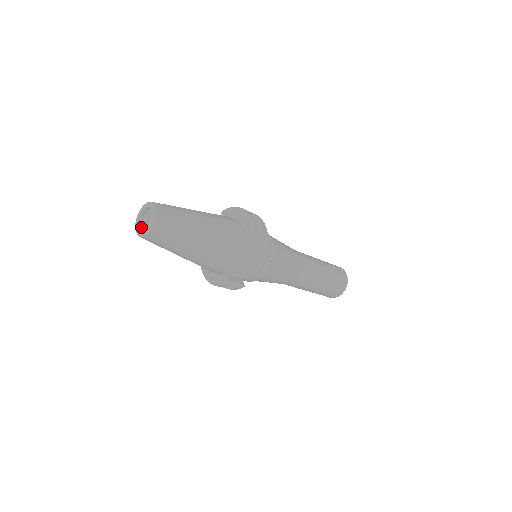
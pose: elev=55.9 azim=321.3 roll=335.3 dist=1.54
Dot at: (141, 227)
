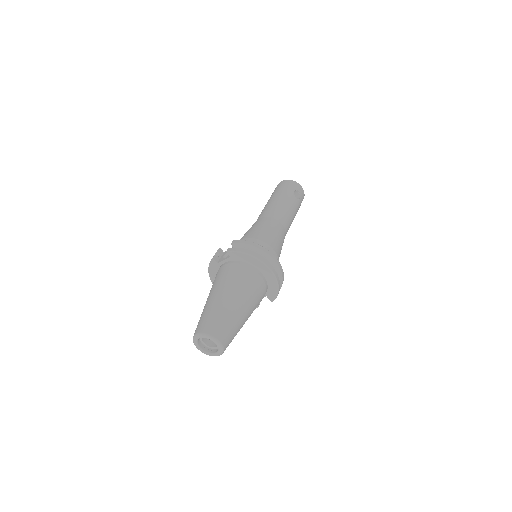
Dot at: (201, 344)
